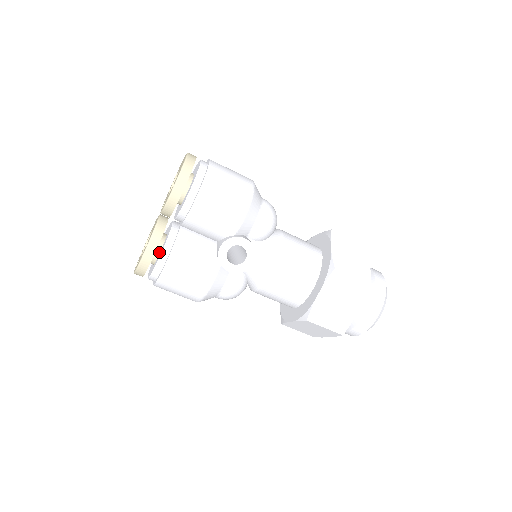
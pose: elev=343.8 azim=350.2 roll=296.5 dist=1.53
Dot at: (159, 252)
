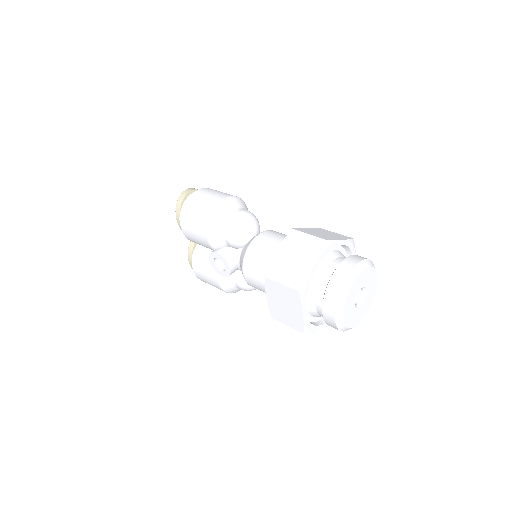
Dot at: occluded
